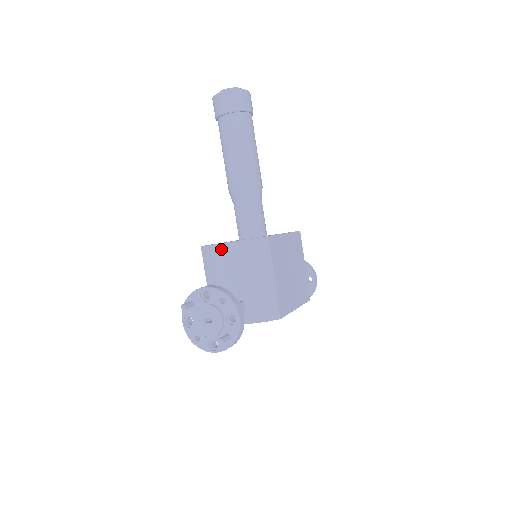
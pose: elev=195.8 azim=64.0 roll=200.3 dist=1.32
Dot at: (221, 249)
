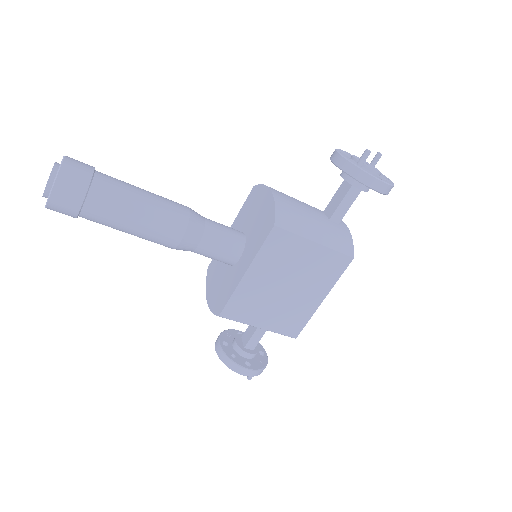
Dot at: occluded
